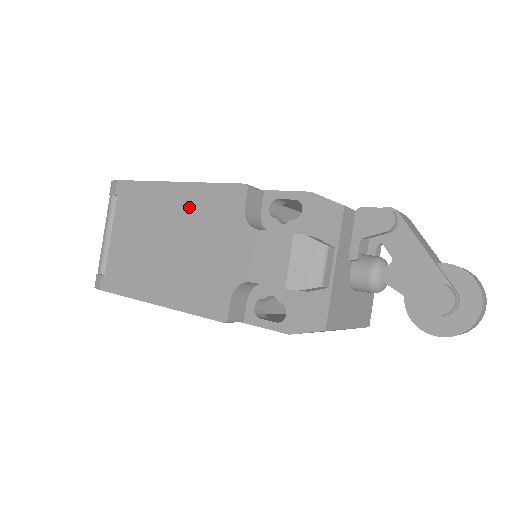
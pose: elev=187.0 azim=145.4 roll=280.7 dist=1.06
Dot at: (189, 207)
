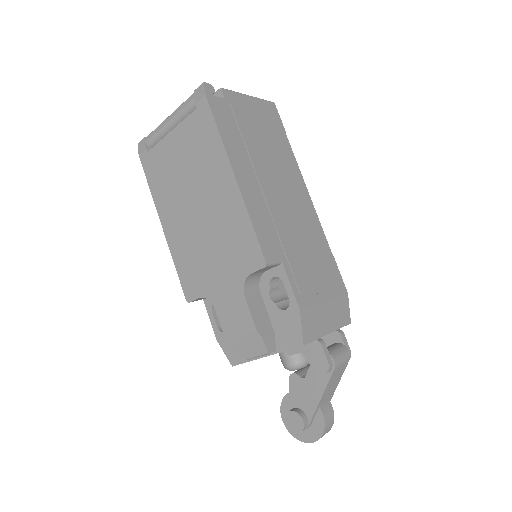
Dot at: (227, 212)
